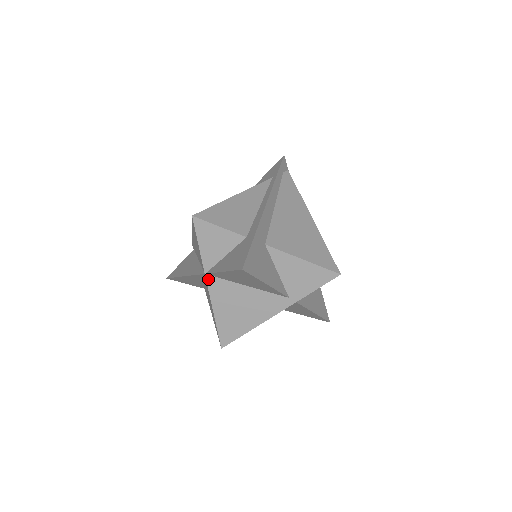
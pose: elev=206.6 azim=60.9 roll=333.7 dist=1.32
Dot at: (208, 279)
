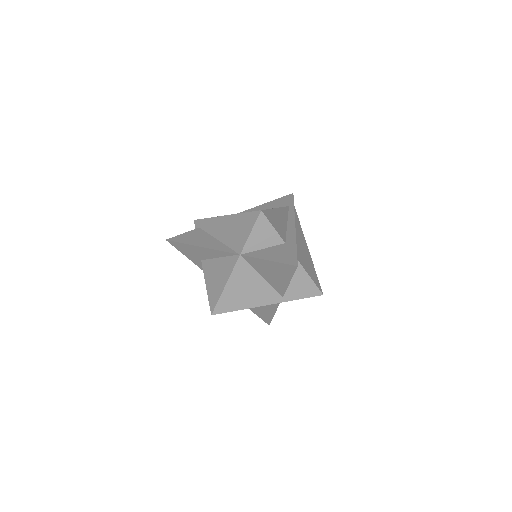
Dot at: (240, 259)
